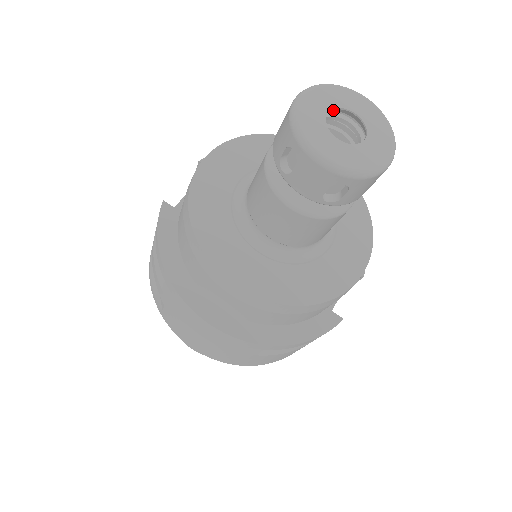
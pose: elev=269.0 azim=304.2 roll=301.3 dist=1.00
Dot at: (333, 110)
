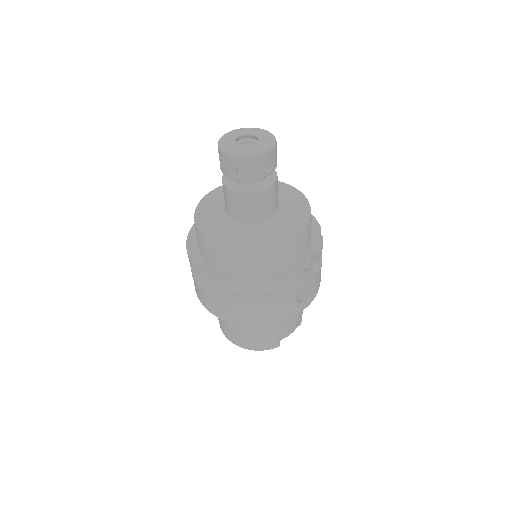
Dot at: (245, 137)
